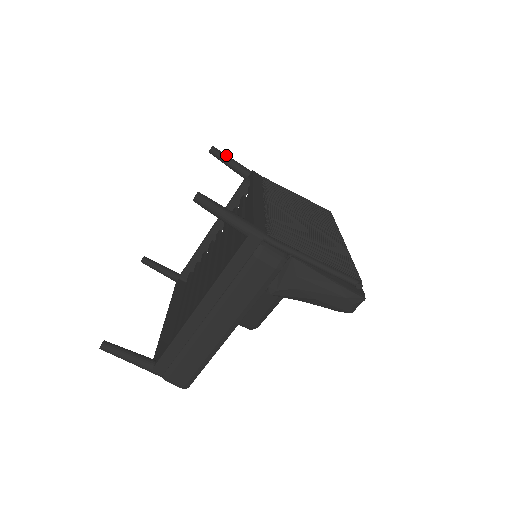
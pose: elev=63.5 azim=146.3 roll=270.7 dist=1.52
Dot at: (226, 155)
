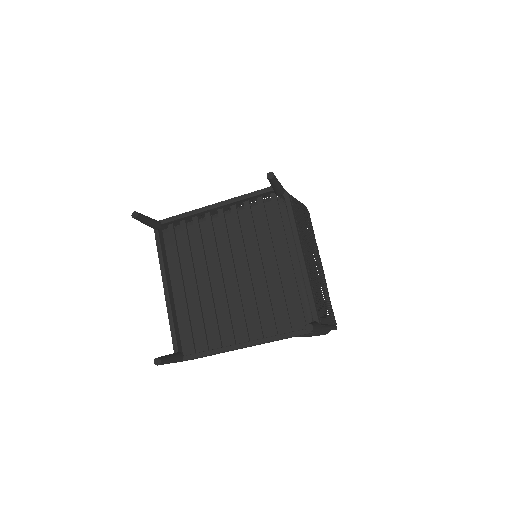
Dot at: (278, 181)
